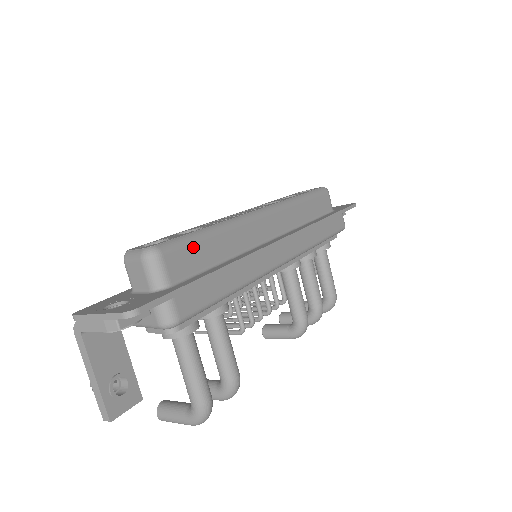
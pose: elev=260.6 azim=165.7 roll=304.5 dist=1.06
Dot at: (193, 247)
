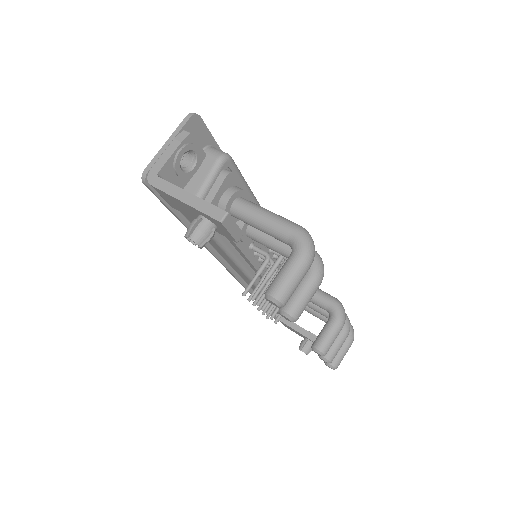
Dot at: occluded
